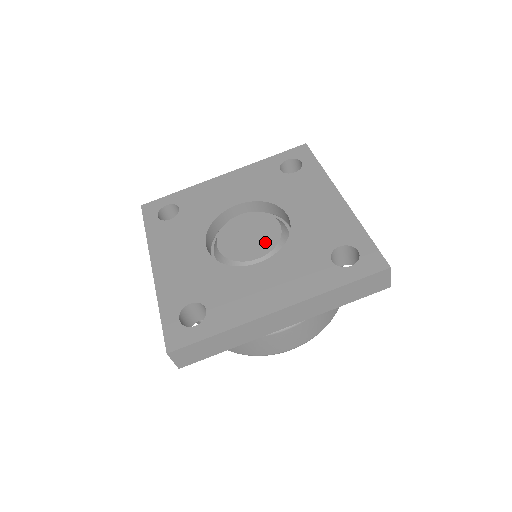
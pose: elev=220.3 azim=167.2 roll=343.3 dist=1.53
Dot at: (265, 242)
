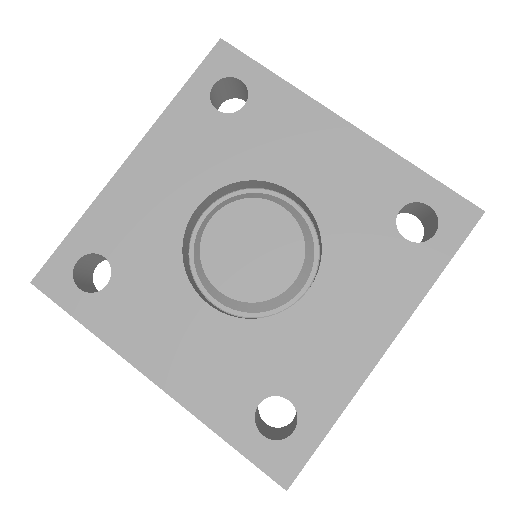
Dot at: (285, 249)
